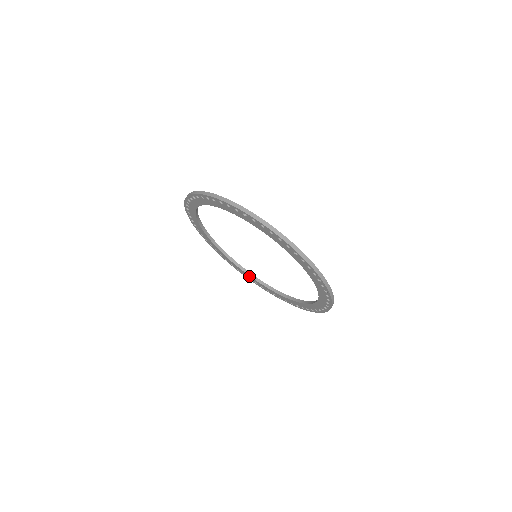
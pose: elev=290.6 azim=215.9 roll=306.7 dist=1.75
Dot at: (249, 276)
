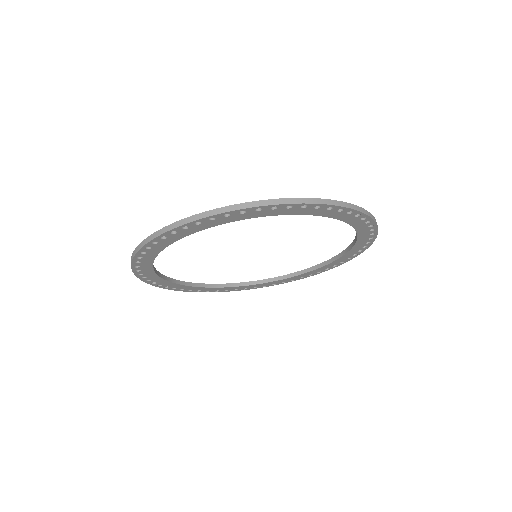
Dot at: (296, 277)
